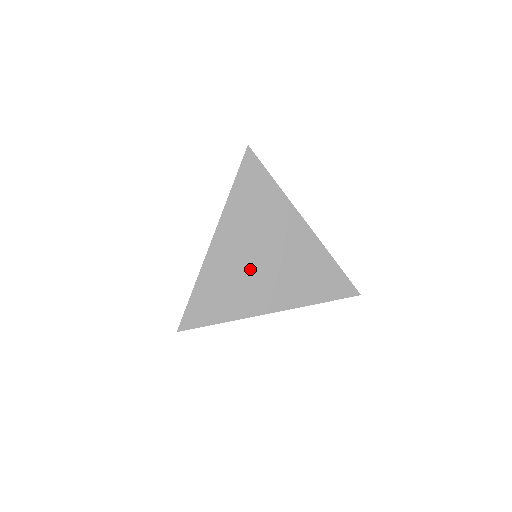
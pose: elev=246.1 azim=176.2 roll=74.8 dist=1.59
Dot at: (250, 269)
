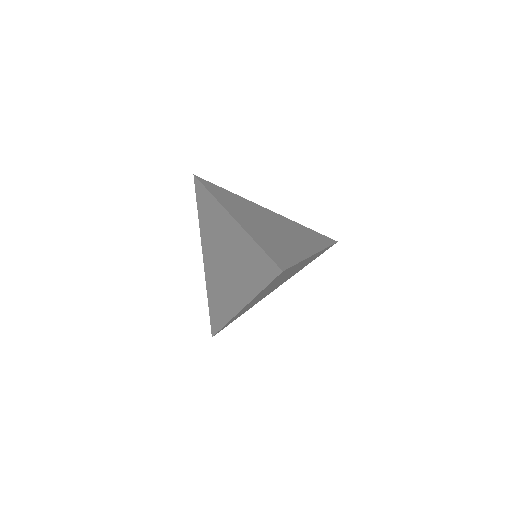
Dot at: (273, 232)
